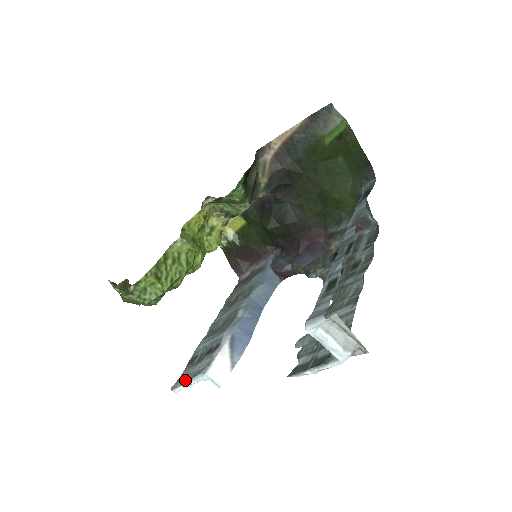
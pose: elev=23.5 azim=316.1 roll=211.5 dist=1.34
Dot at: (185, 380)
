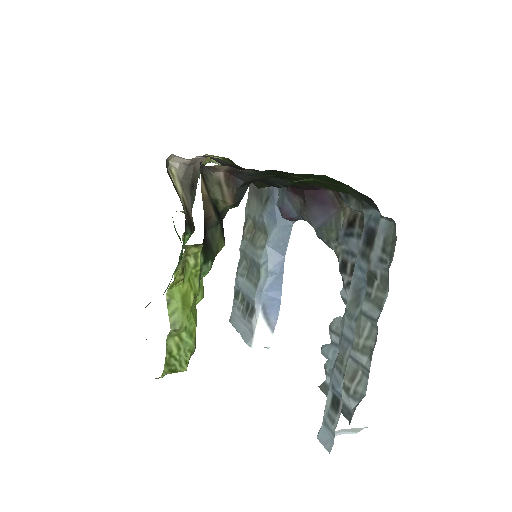
Dot at: (237, 331)
